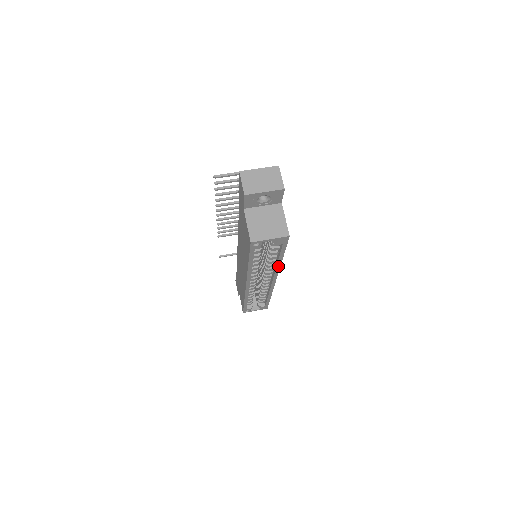
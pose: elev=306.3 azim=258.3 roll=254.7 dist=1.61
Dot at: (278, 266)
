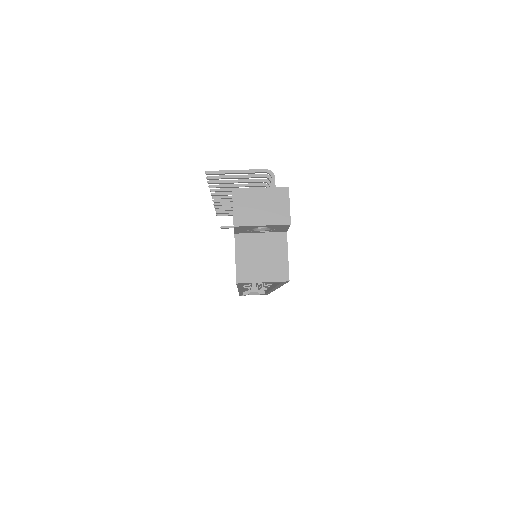
Dot at: (277, 287)
